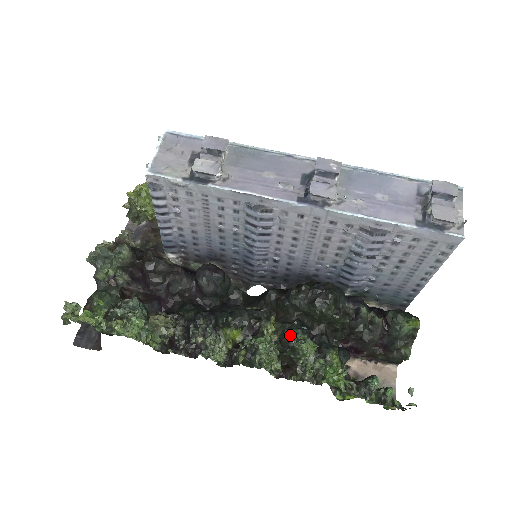
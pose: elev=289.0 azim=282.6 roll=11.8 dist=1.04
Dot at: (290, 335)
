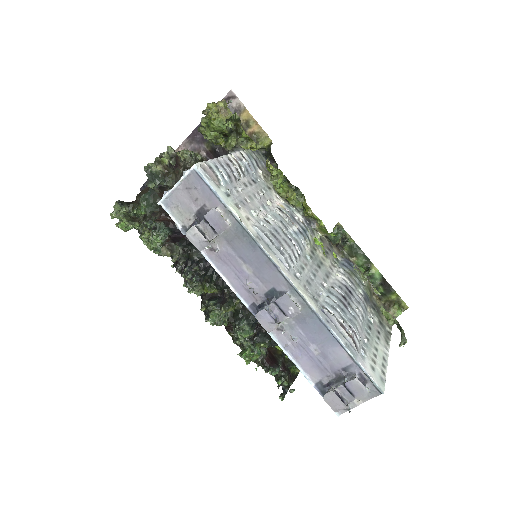
Dot at: (237, 322)
